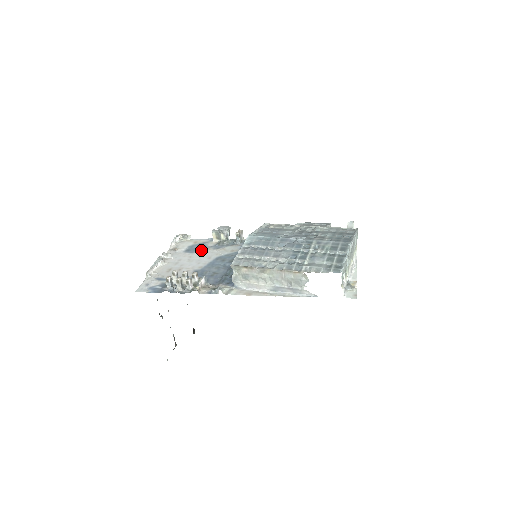
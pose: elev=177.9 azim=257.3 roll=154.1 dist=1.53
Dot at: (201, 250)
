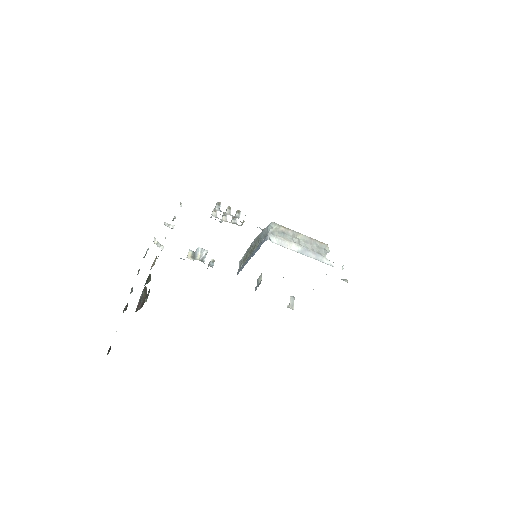
Dot at: occluded
